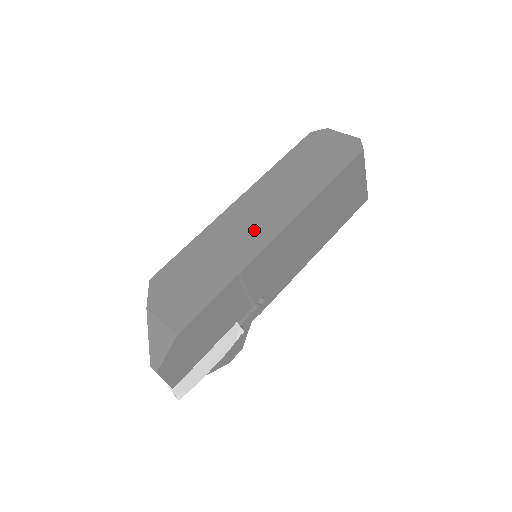
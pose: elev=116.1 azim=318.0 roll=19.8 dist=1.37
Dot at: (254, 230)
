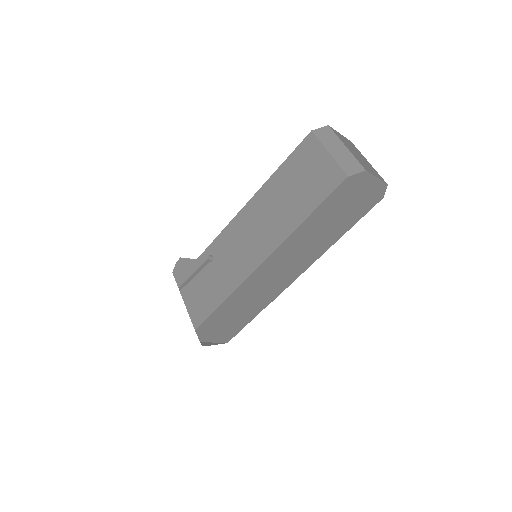
Dot at: (278, 282)
